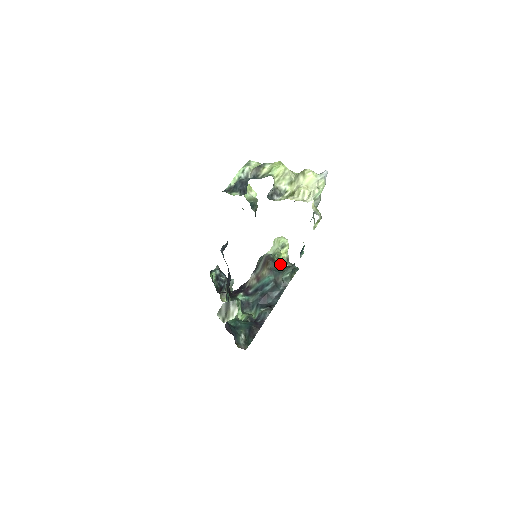
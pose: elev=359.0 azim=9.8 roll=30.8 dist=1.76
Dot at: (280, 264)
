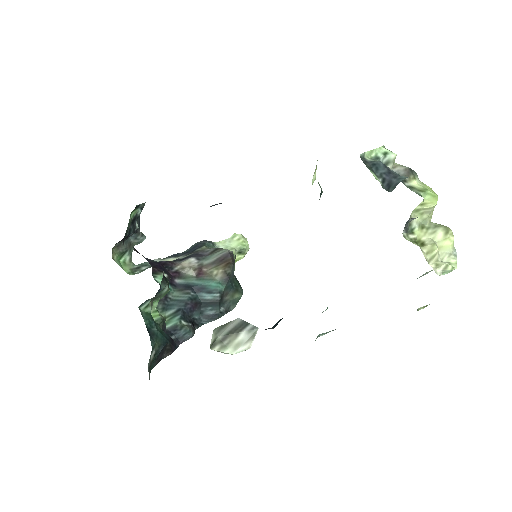
Dot at: occluded
